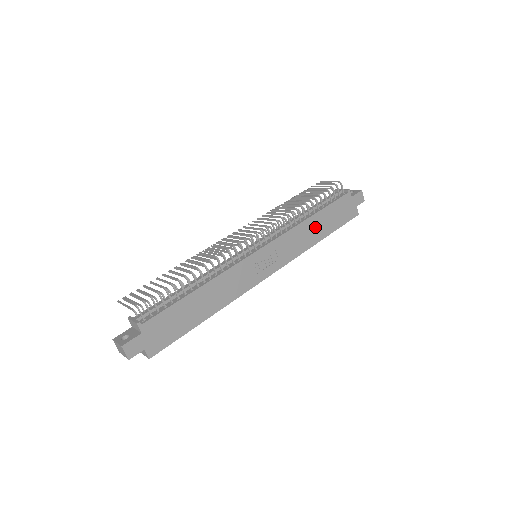
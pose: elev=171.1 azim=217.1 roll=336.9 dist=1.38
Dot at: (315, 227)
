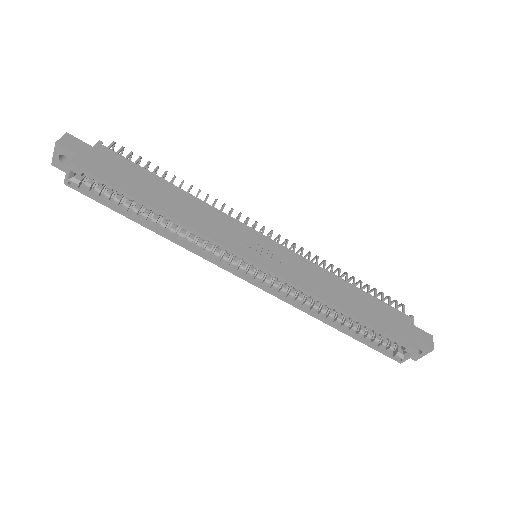
Dot at: (347, 295)
